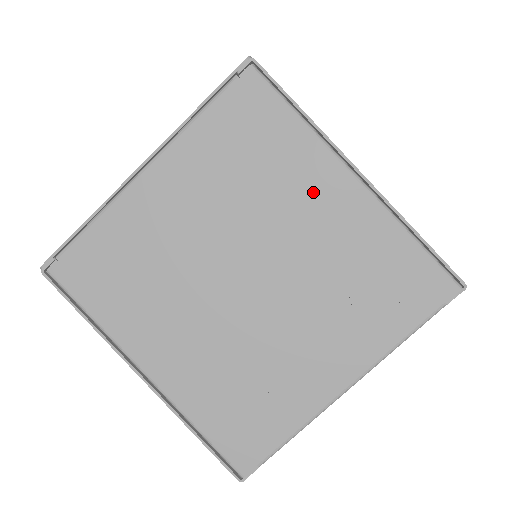
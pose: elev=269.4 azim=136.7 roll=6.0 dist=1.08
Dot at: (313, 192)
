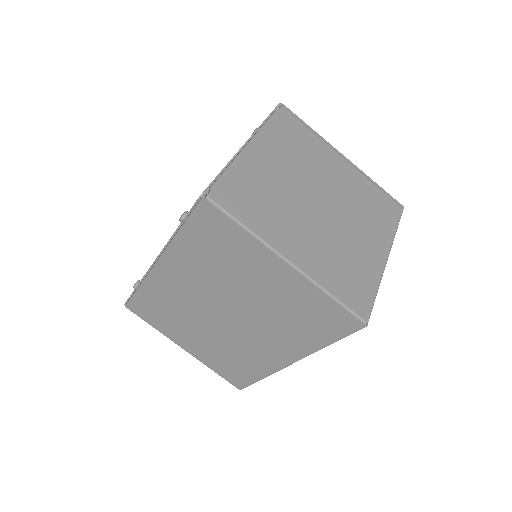
Dot at: (331, 163)
